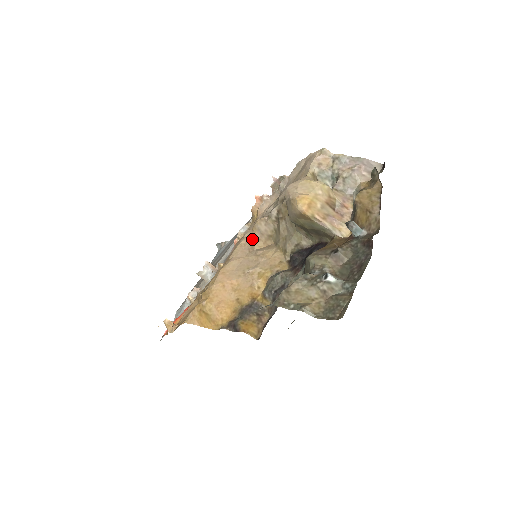
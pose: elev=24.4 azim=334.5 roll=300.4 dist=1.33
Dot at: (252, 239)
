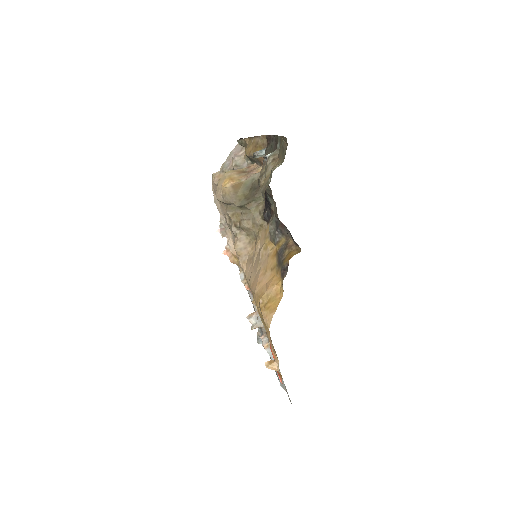
Dot at: (246, 260)
